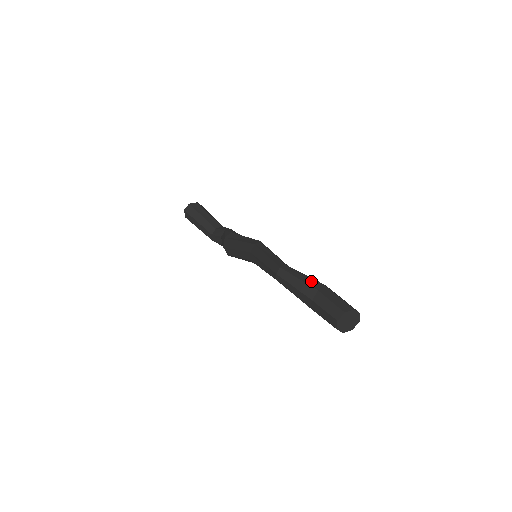
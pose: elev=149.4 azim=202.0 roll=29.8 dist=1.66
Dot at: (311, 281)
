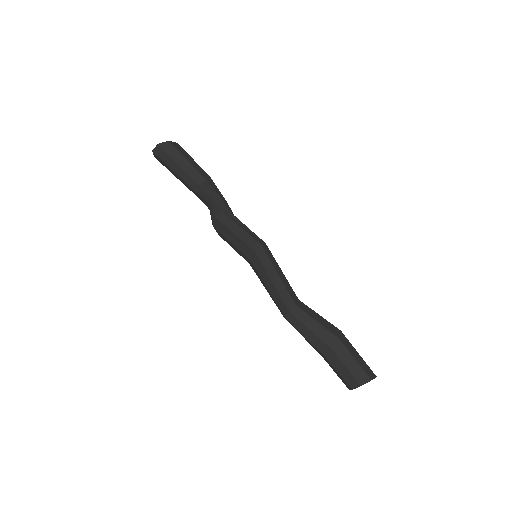
Dot at: (325, 335)
